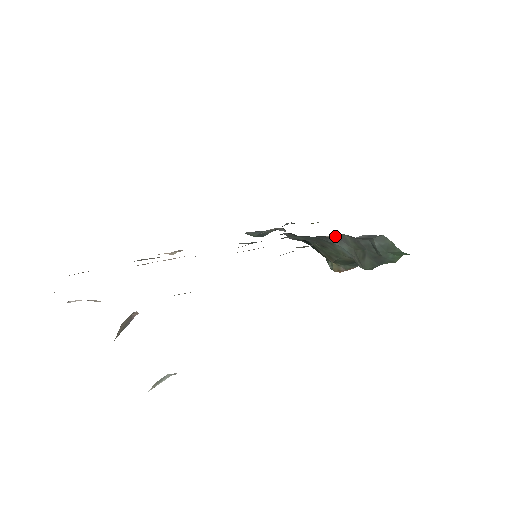
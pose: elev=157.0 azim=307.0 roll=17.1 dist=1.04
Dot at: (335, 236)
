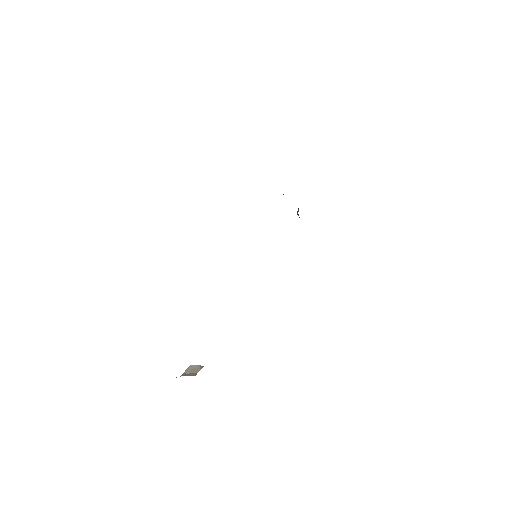
Dot at: occluded
